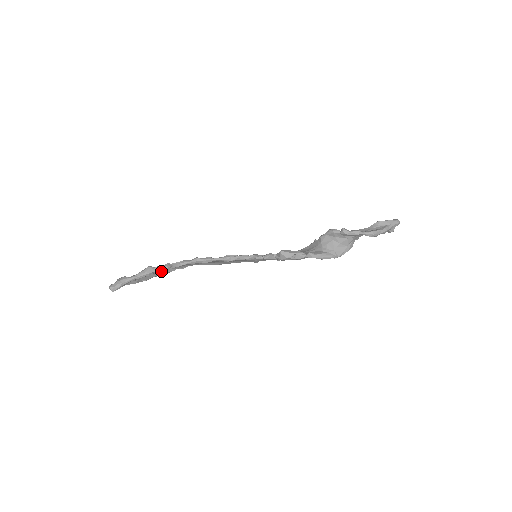
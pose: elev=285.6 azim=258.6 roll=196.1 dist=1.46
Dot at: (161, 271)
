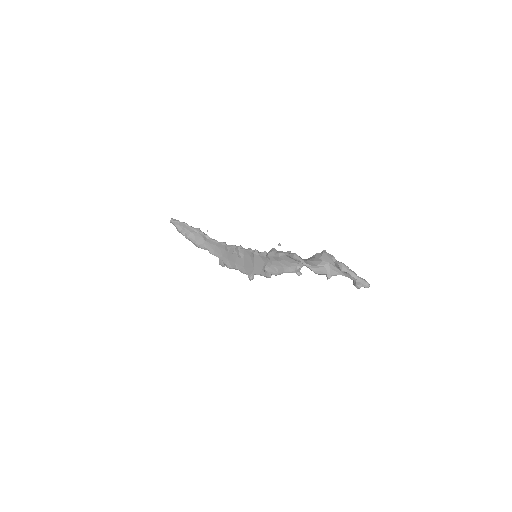
Dot at: (200, 238)
